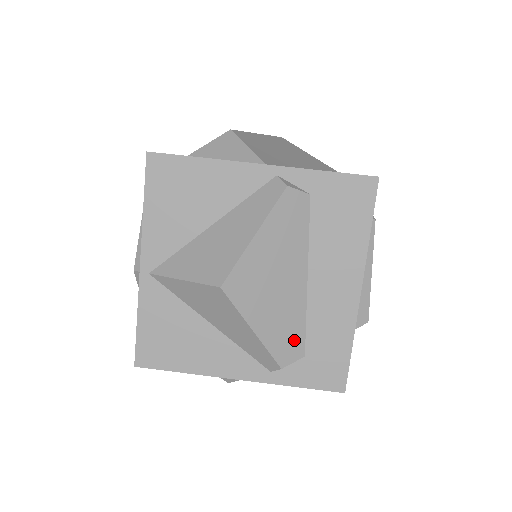
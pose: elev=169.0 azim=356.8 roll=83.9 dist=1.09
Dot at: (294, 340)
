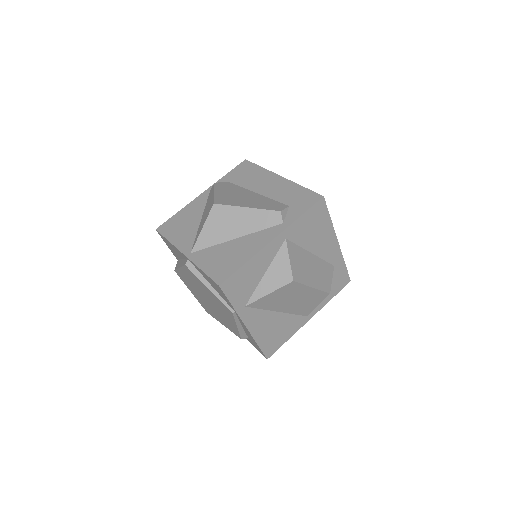
Dot at: (275, 205)
